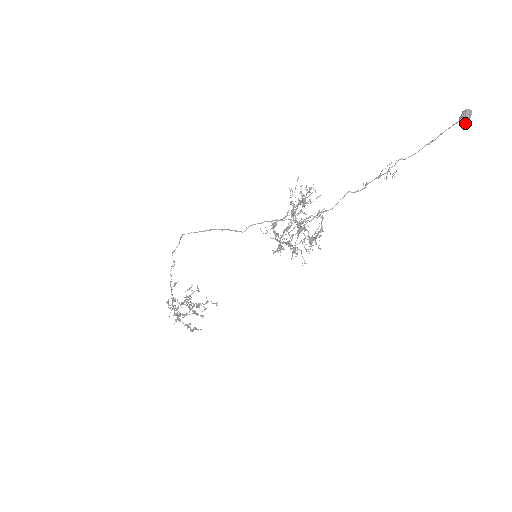
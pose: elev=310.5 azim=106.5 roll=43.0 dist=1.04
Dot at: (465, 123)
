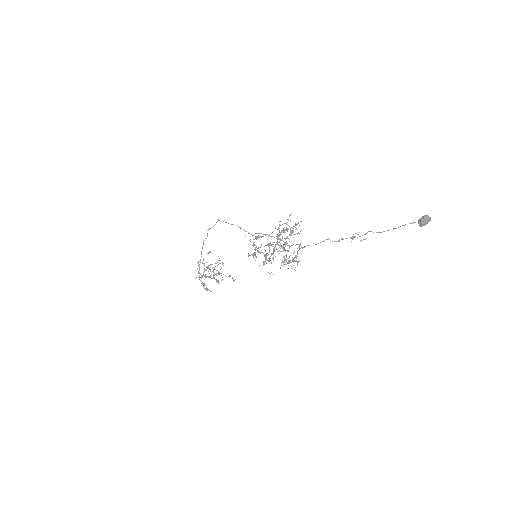
Dot at: (422, 225)
